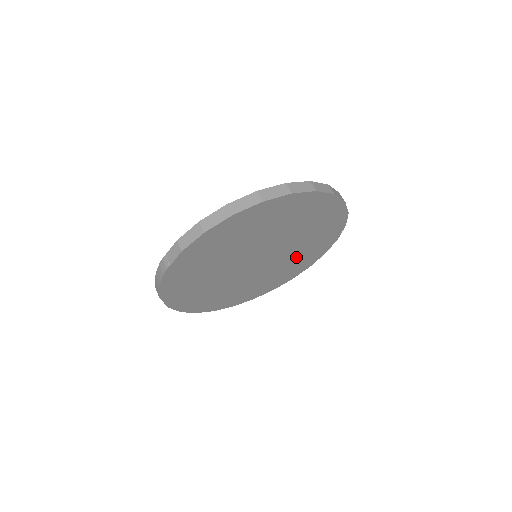
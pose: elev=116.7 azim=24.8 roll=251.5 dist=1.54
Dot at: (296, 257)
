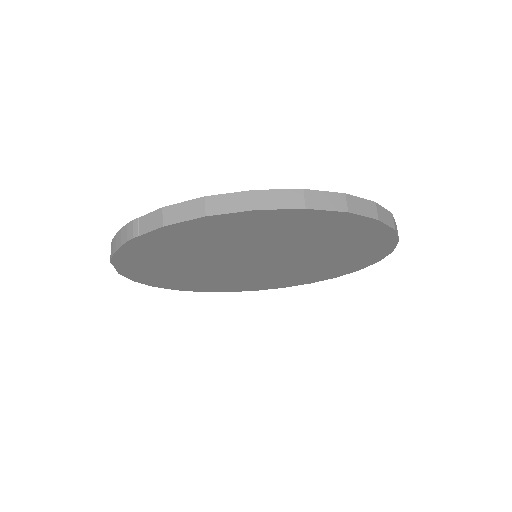
Dot at: (301, 272)
